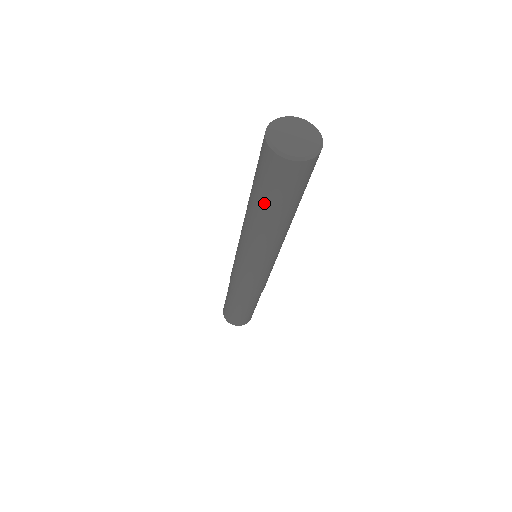
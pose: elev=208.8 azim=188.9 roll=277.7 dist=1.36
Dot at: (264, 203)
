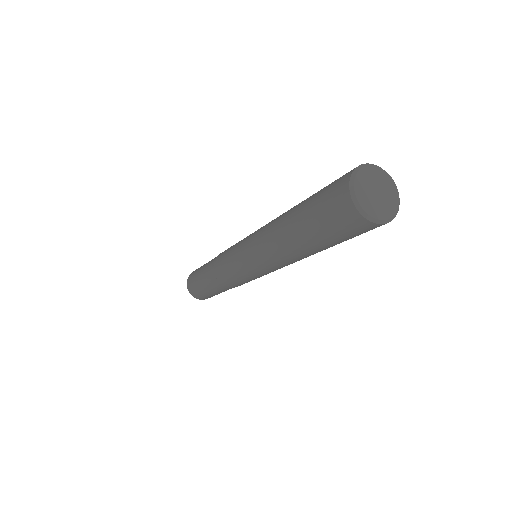
Dot at: (301, 216)
